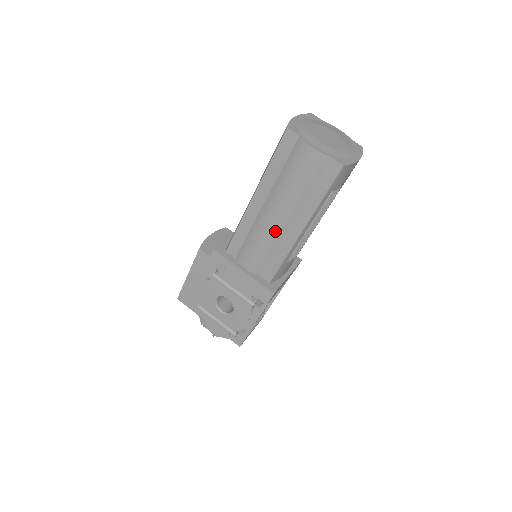
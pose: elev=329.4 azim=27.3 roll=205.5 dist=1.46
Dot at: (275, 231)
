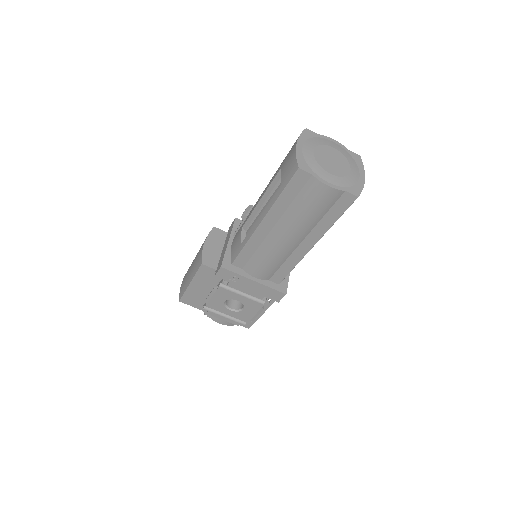
Dot at: (286, 249)
